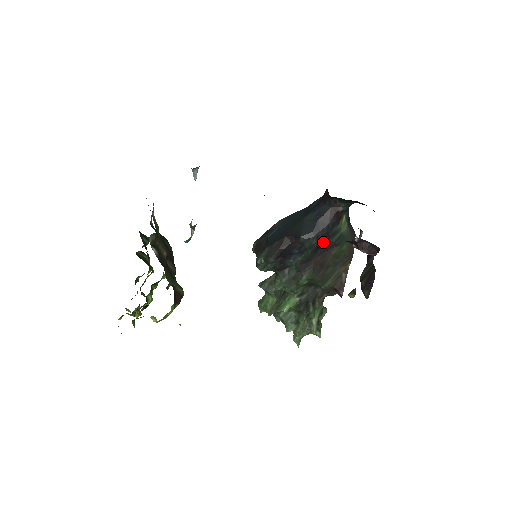
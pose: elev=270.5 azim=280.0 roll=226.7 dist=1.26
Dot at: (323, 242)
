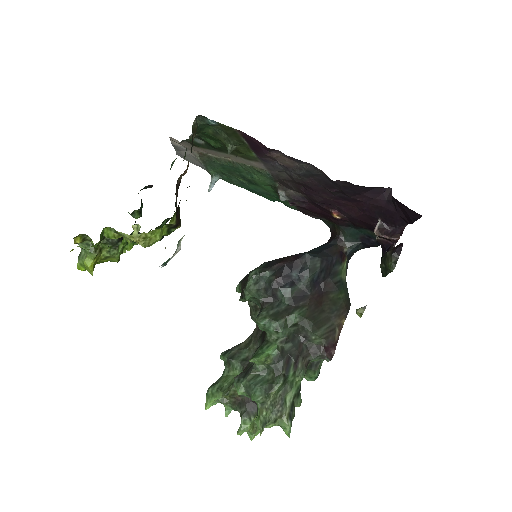
Dot at: (324, 274)
